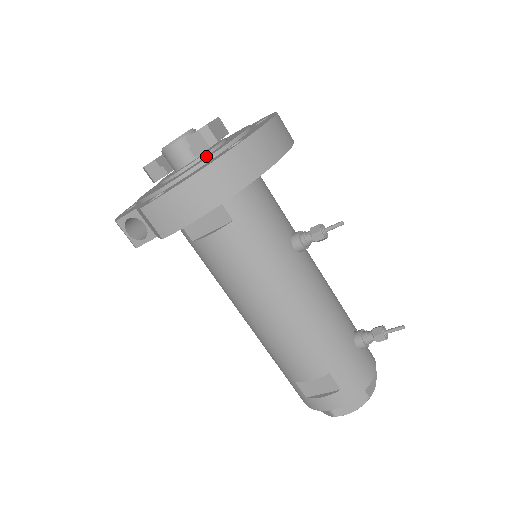
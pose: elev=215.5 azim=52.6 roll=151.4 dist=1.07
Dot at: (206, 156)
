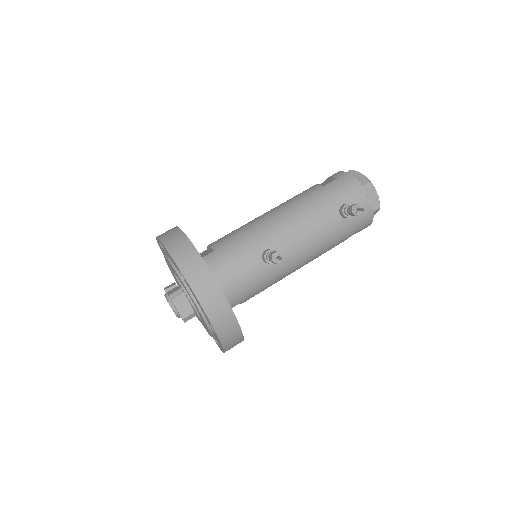
Dot at: (201, 318)
